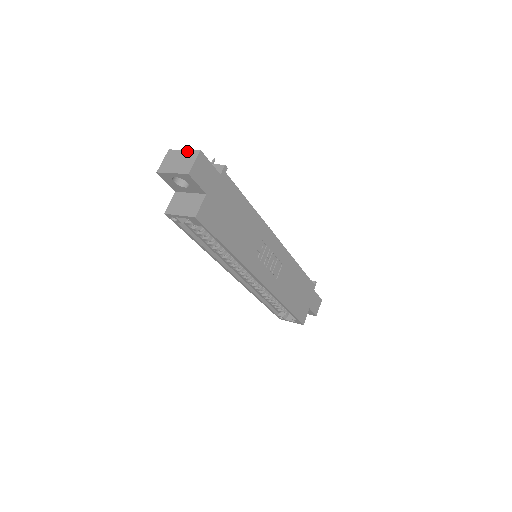
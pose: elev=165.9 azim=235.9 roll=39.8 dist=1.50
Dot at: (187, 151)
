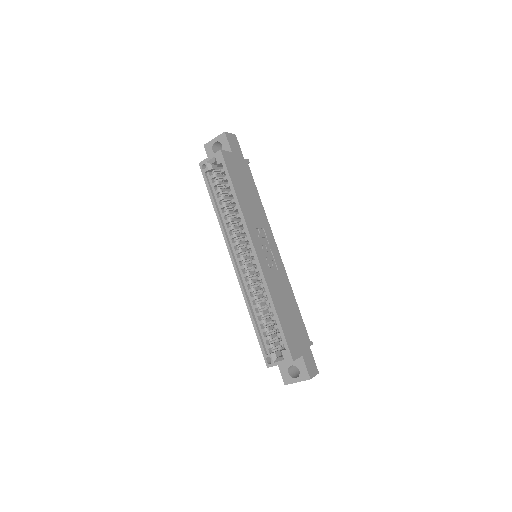
Dot at: occluded
